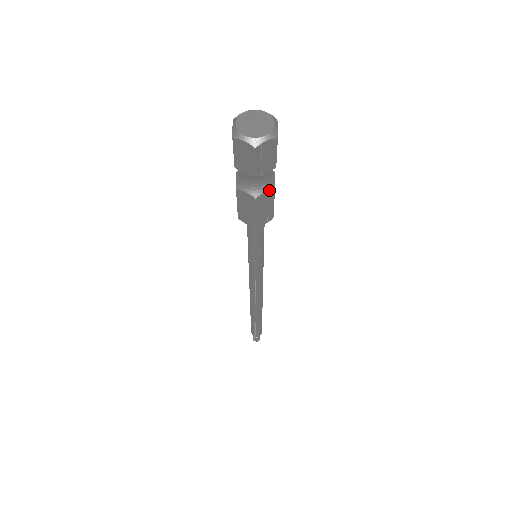
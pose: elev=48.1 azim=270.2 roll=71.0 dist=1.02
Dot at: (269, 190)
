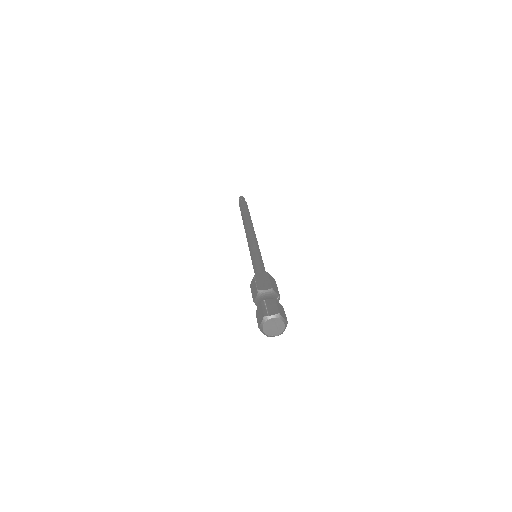
Dot at: occluded
